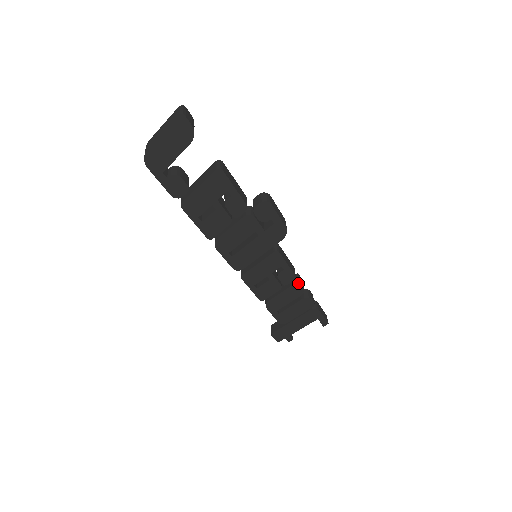
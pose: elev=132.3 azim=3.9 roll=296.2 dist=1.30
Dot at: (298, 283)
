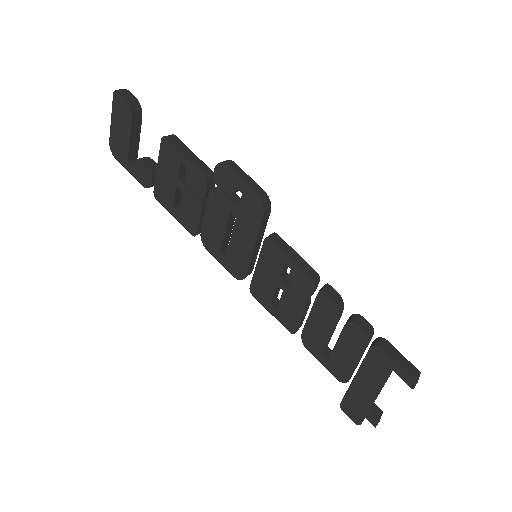
Dot at: (322, 292)
